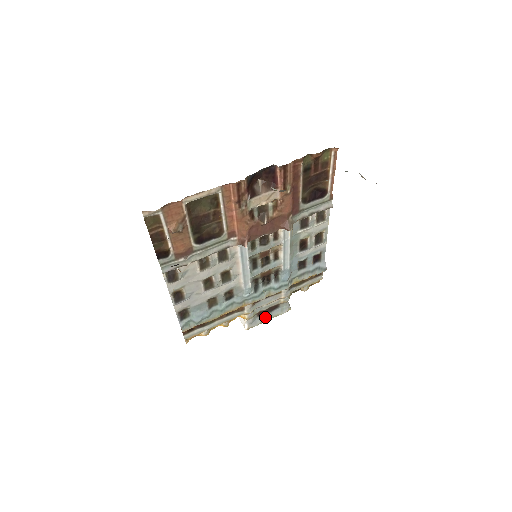
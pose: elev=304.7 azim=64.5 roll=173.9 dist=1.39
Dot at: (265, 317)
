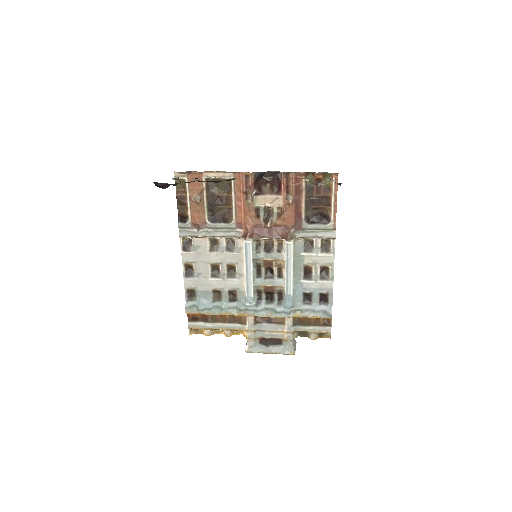
Dot at: (266, 348)
